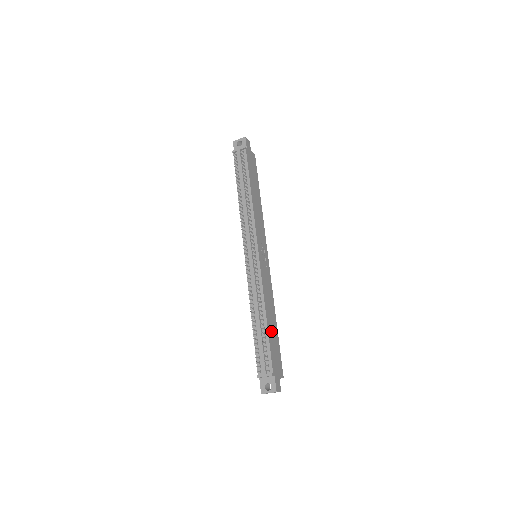
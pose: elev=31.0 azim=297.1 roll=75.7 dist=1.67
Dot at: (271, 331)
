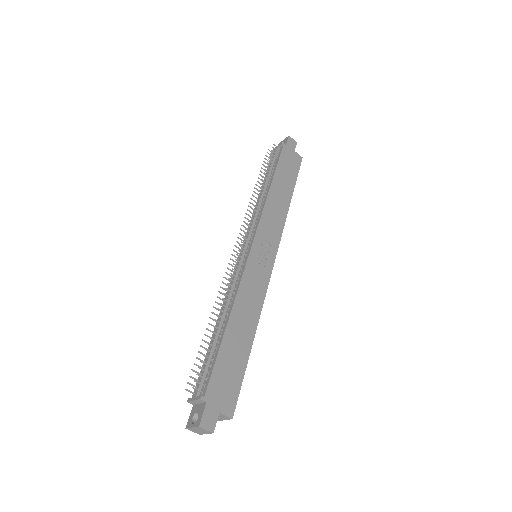
Dot at: (232, 343)
